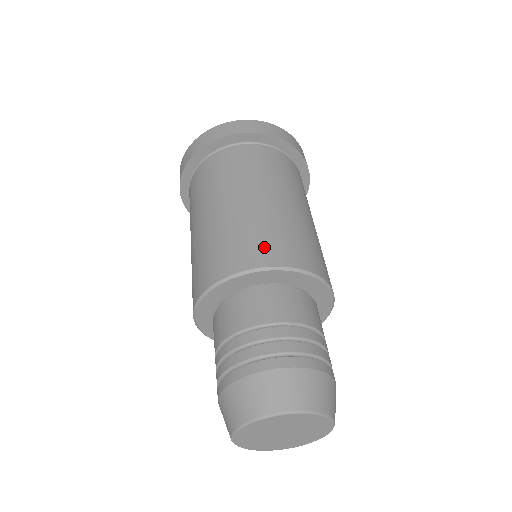
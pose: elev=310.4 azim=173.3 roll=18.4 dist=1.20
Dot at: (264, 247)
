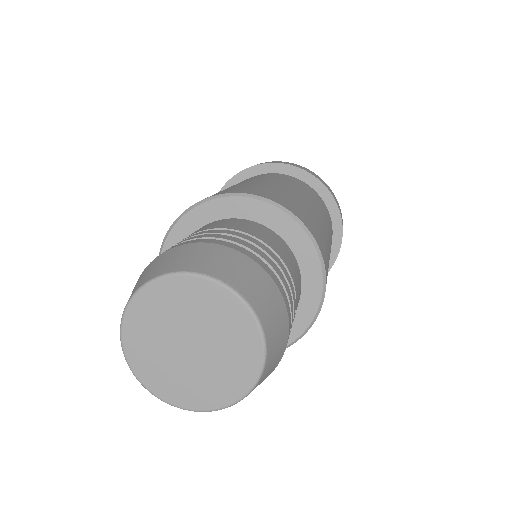
Dot at: (227, 190)
